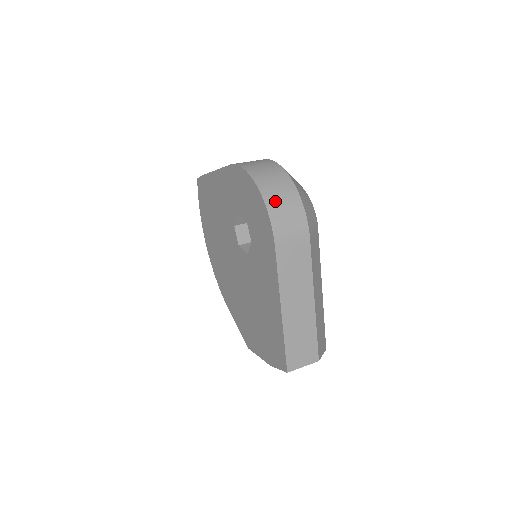
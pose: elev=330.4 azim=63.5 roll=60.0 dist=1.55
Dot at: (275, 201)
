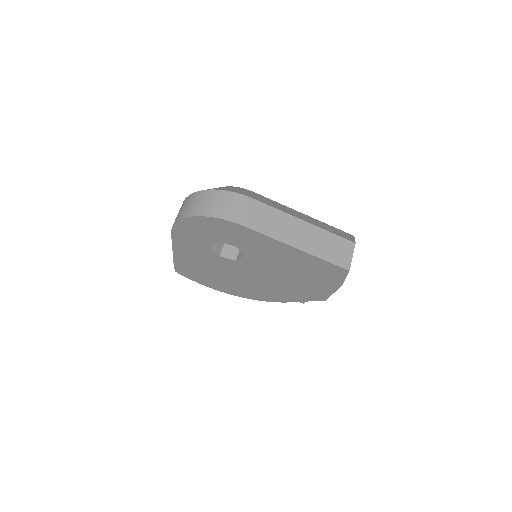
Dot at: (210, 209)
